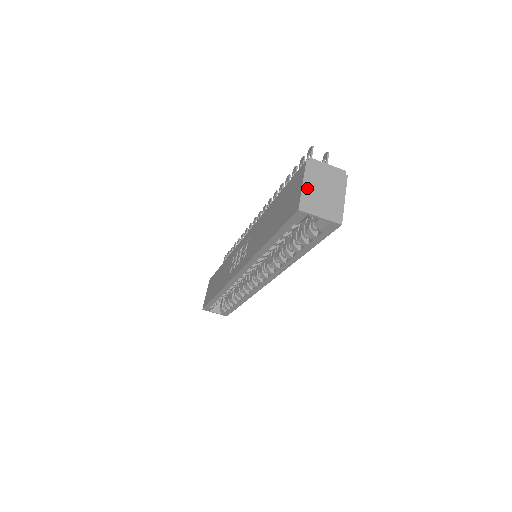
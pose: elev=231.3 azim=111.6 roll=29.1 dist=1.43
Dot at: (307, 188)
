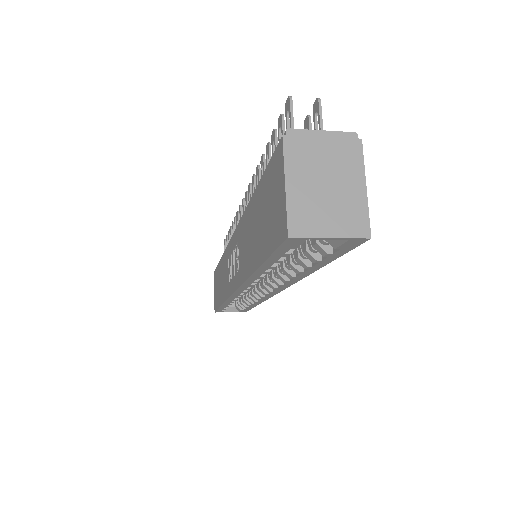
Dot at: (295, 190)
